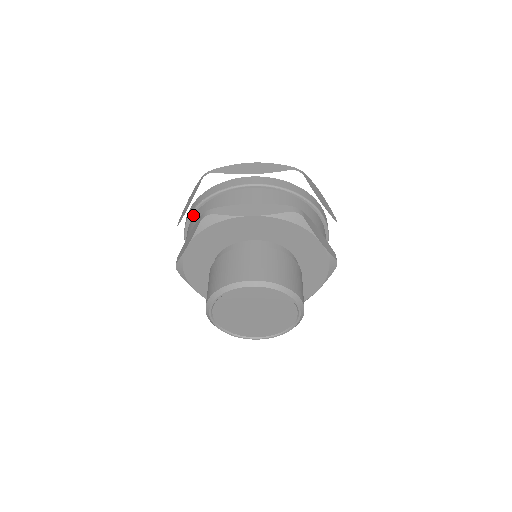
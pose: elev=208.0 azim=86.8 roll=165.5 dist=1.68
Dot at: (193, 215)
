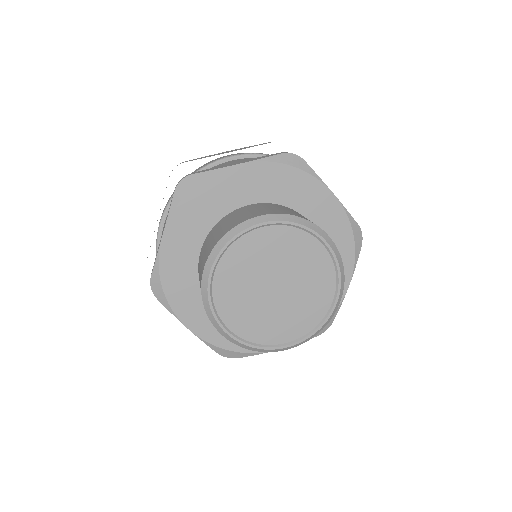
Dot at: (238, 158)
